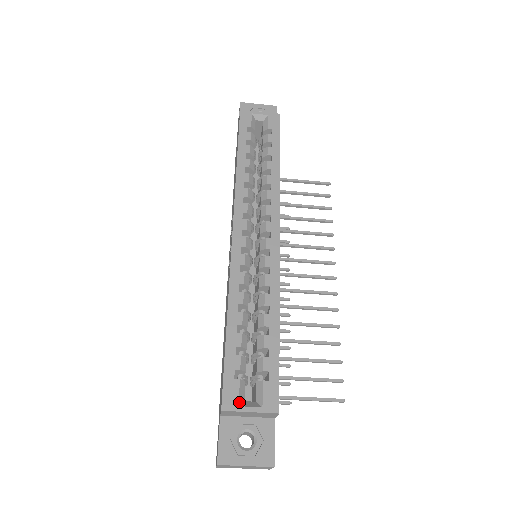
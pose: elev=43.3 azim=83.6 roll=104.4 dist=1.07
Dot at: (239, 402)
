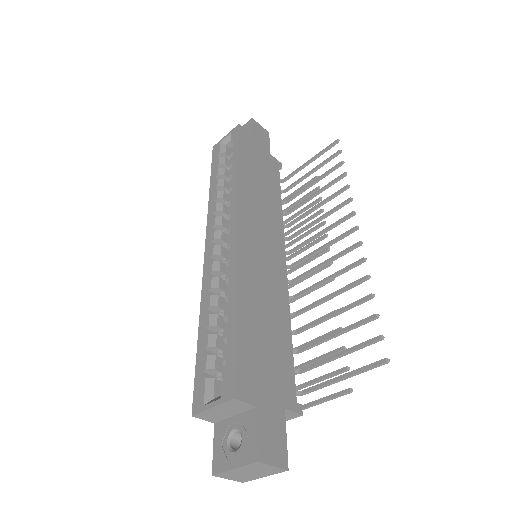
Dot at: (205, 401)
